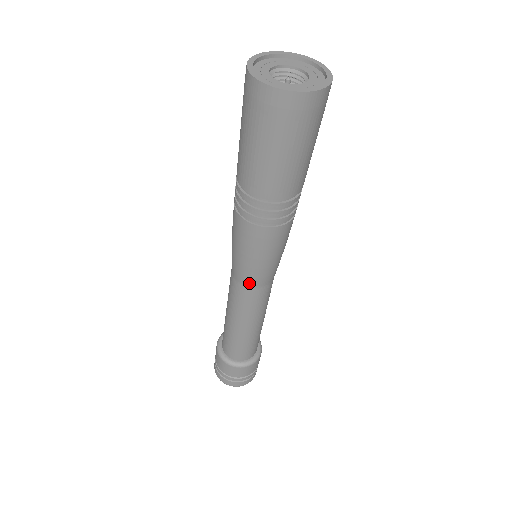
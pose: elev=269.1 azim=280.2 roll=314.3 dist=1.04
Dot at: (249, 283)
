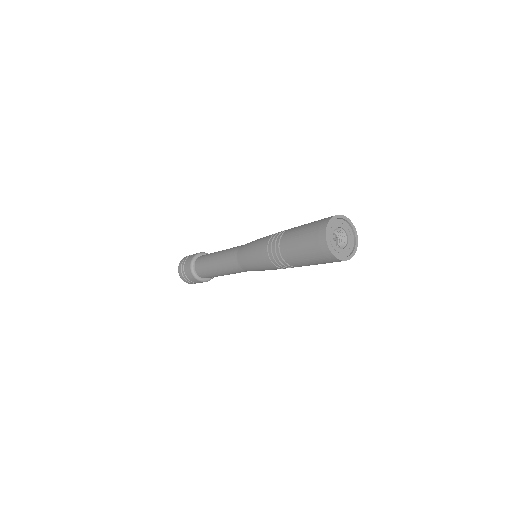
Dot at: (246, 270)
